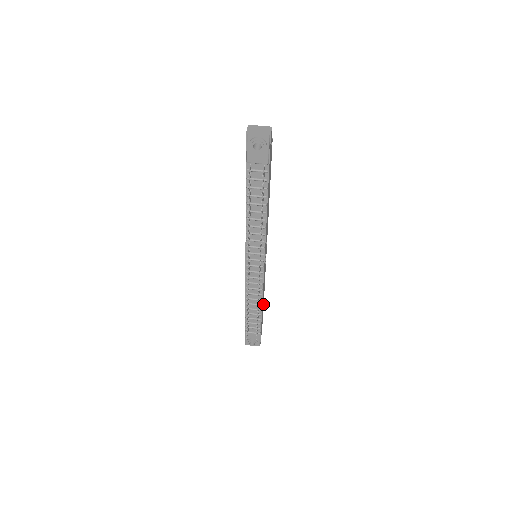
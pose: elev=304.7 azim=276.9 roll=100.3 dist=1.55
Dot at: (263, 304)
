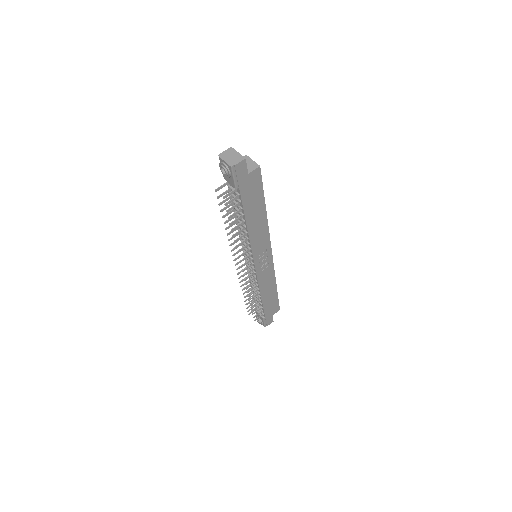
Dot at: (275, 297)
